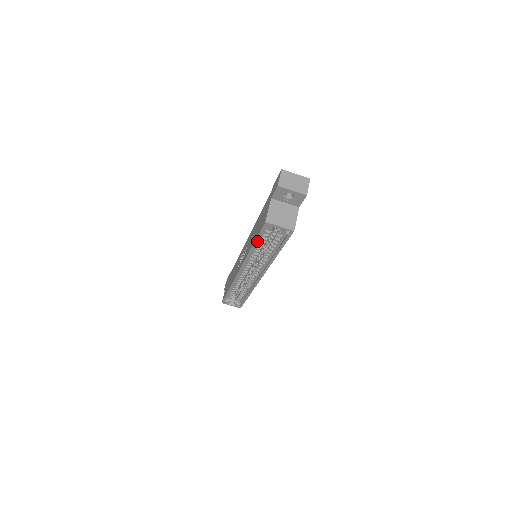
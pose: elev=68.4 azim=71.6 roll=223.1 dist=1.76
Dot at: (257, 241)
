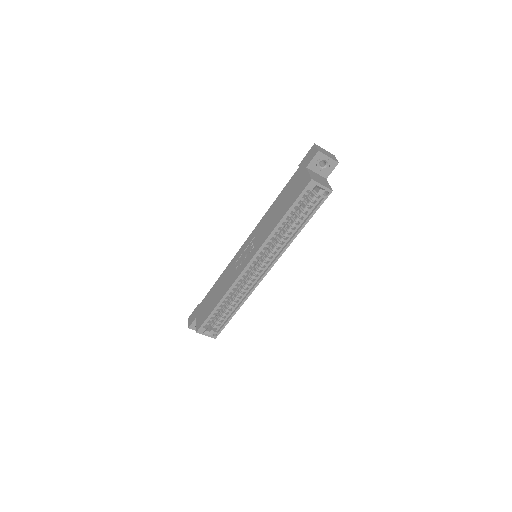
Dot at: (290, 210)
